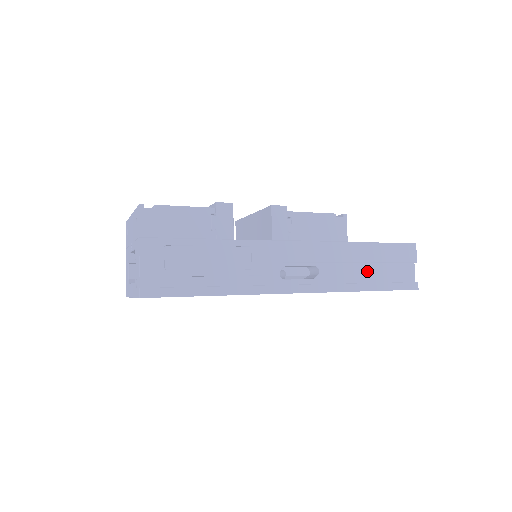
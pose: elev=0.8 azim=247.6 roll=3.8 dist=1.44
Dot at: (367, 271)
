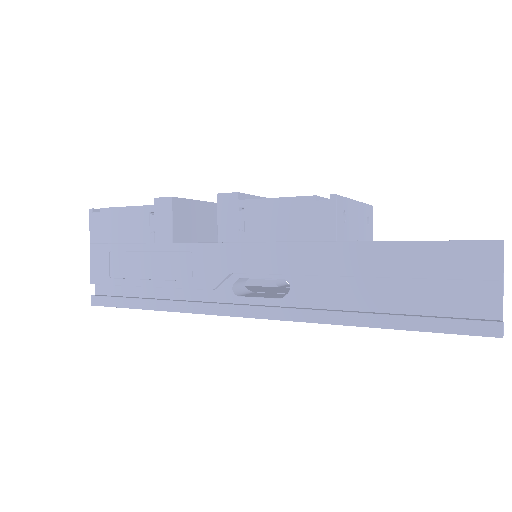
Dot at: (380, 292)
